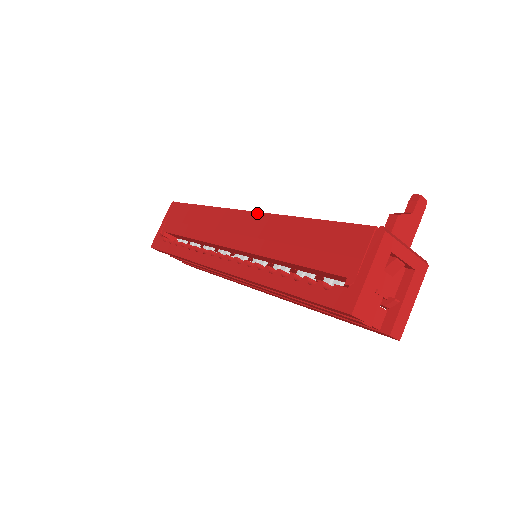
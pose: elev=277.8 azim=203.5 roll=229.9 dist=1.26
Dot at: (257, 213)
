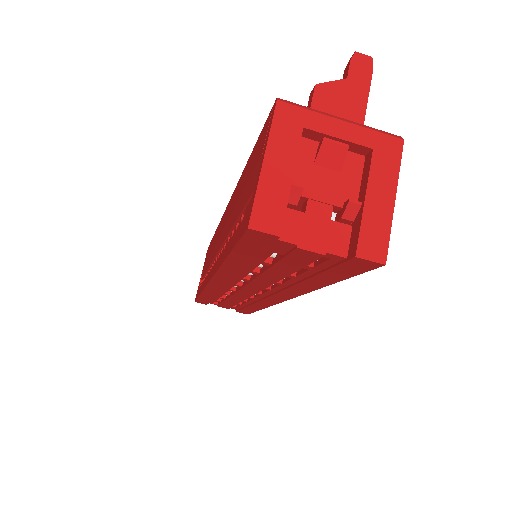
Dot at: (230, 200)
